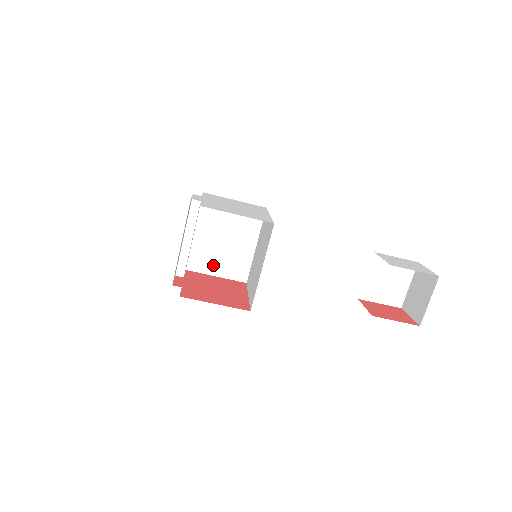
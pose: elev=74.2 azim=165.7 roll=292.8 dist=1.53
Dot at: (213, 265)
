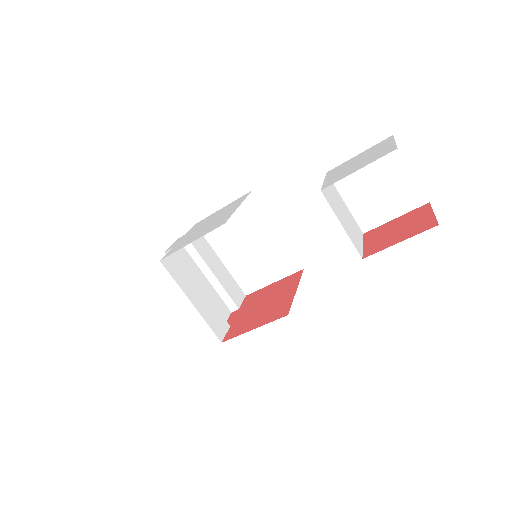
Dot at: (262, 275)
